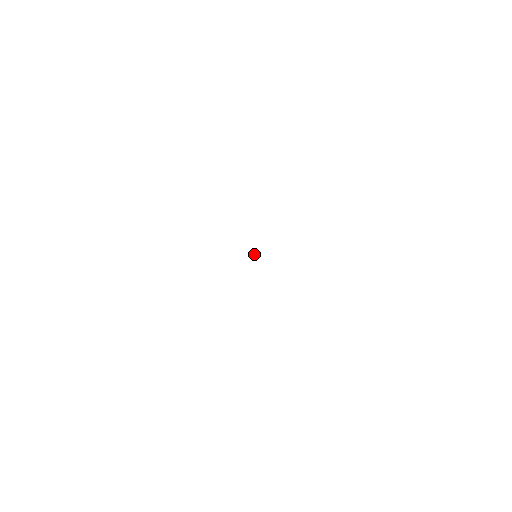
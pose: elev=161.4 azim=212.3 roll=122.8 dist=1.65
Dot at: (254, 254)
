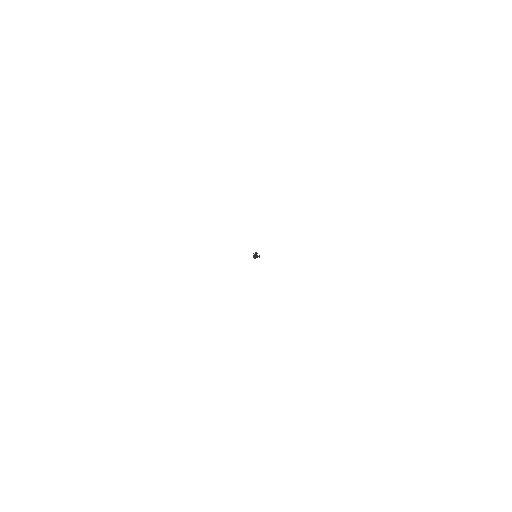
Dot at: (254, 257)
